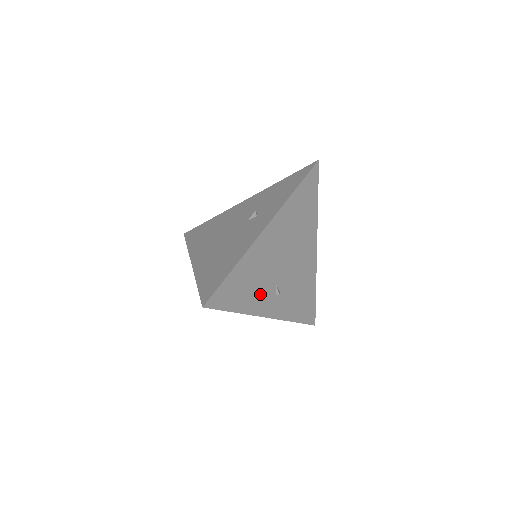
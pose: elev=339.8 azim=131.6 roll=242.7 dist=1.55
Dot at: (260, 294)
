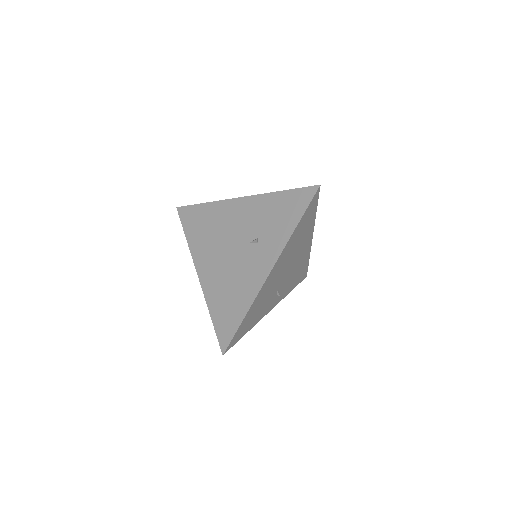
Dot at: (265, 307)
